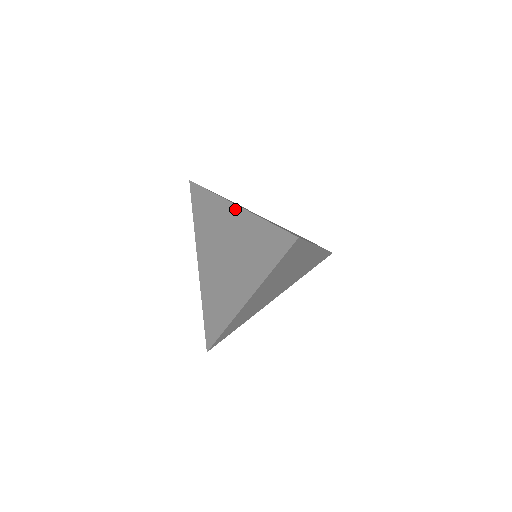
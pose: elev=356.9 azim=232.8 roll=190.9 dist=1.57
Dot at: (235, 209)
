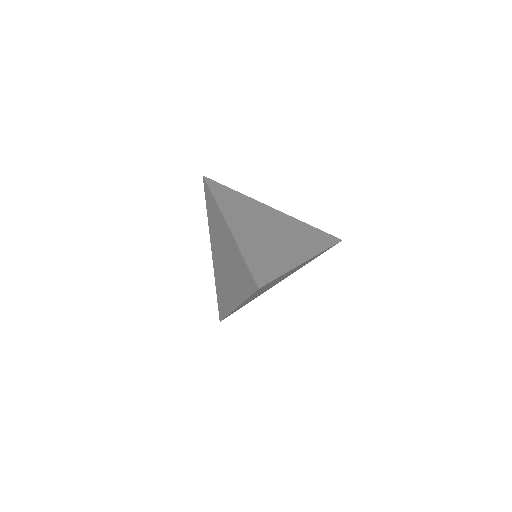
Dot at: (227, 229)
